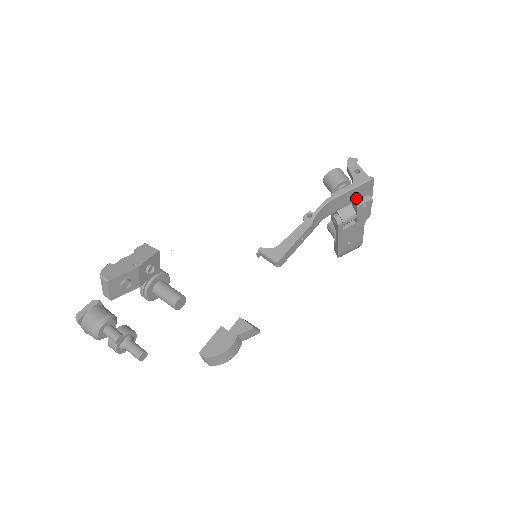
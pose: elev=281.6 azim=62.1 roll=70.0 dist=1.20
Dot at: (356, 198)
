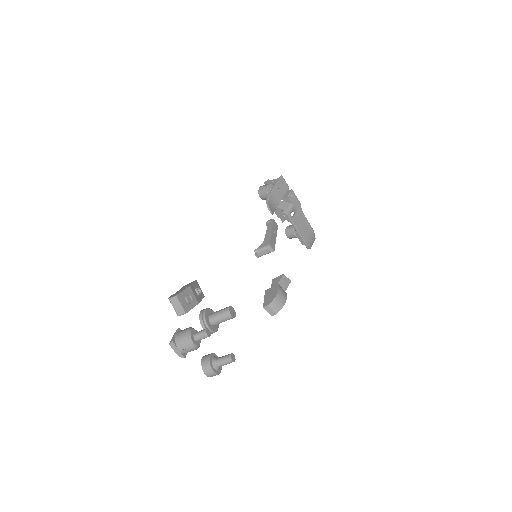
Dot at: (283, 192)
